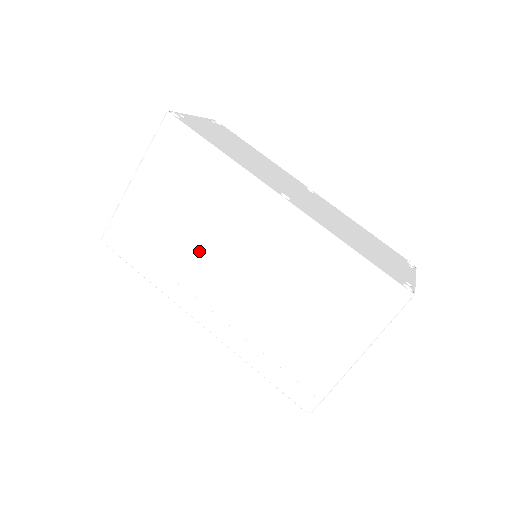
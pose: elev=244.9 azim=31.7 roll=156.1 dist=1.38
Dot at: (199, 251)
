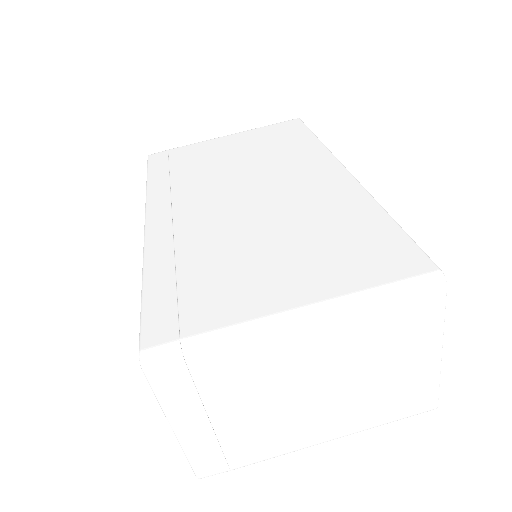
Dot at: (222, 177)
